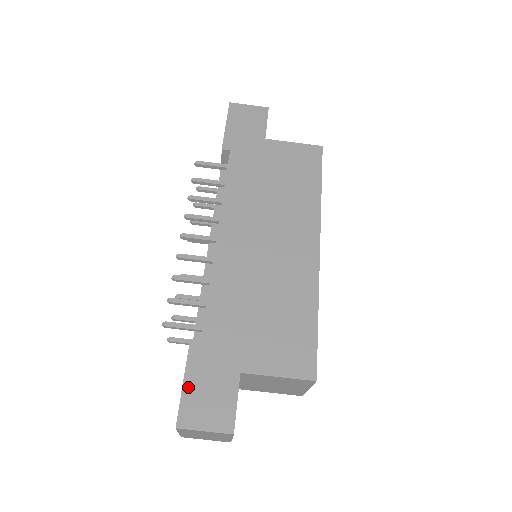
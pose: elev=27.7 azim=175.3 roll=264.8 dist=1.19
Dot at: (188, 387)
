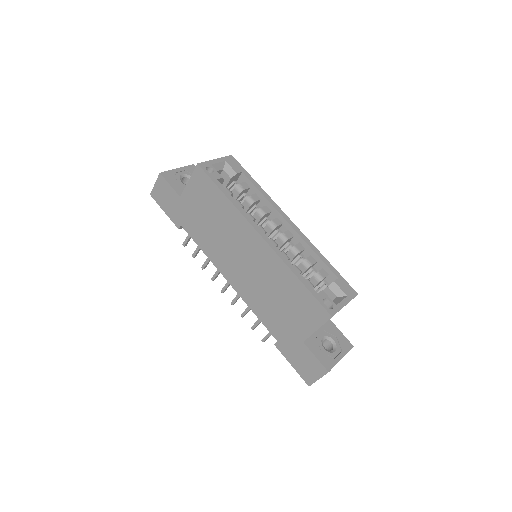
Dot at: (295, 366)
